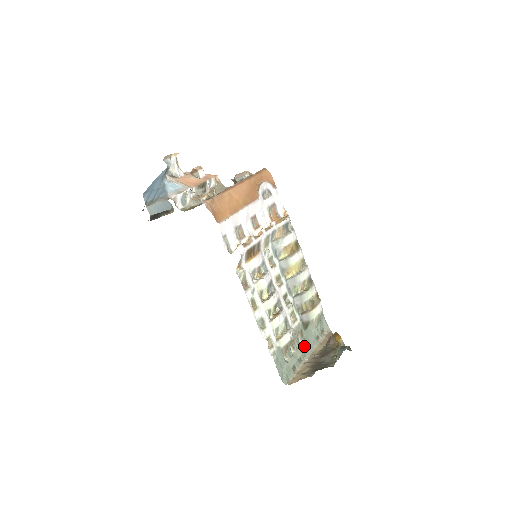
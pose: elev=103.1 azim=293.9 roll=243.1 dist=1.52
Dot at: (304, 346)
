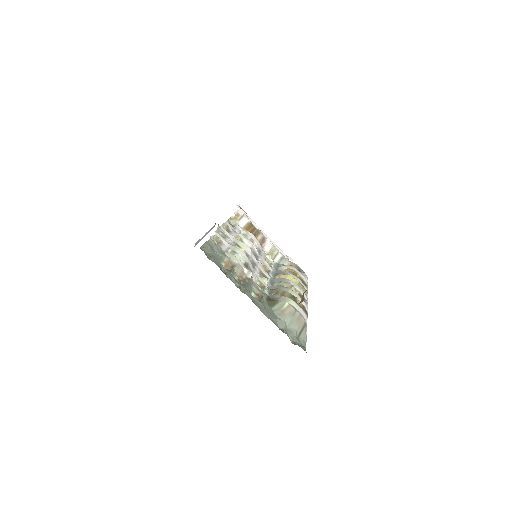
Dot at: (254, 299)
